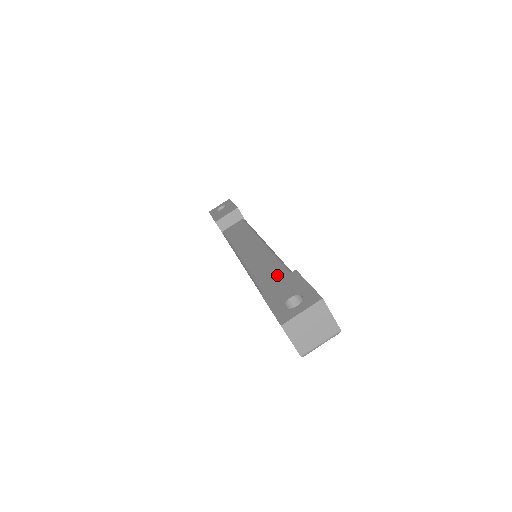
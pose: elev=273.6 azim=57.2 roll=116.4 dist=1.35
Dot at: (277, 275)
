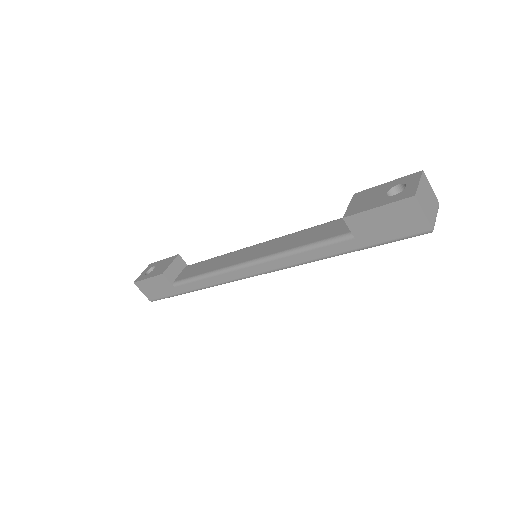
Dot at: (318, 230)
